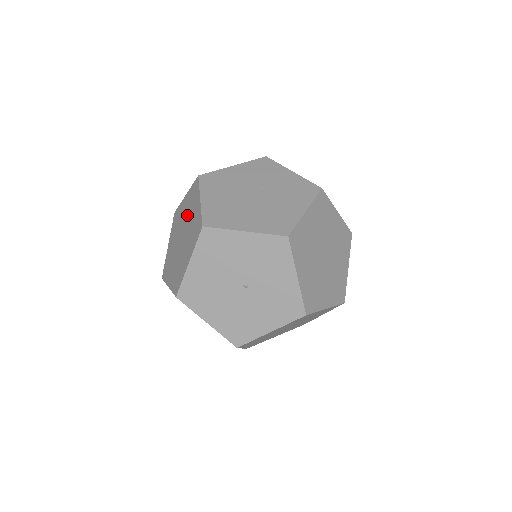
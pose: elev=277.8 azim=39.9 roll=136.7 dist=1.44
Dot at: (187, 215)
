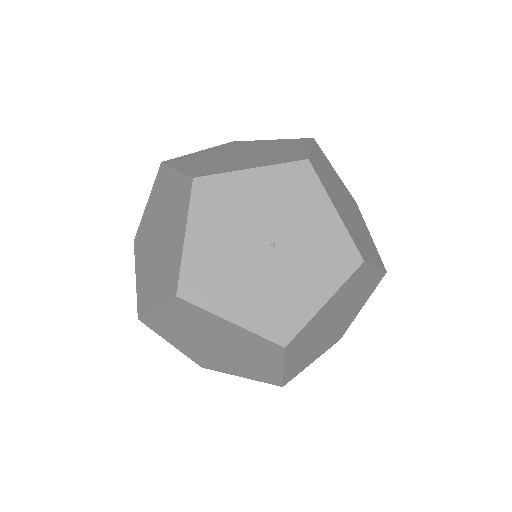
Dot at: (158, 210)
